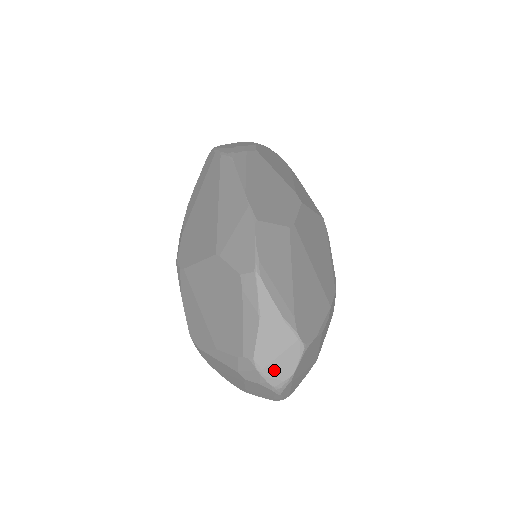
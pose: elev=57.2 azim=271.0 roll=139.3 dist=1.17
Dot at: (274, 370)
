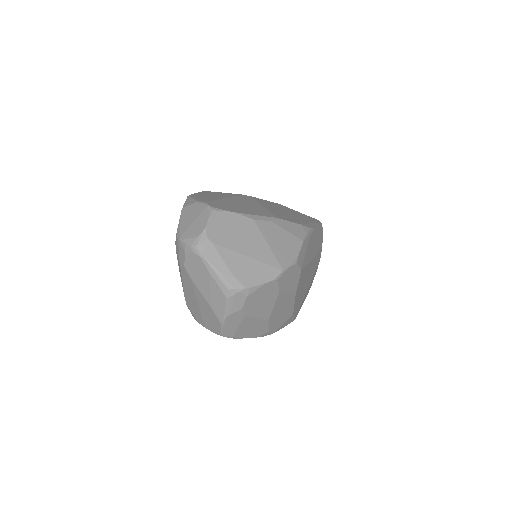
Dot at: (190, 233)
